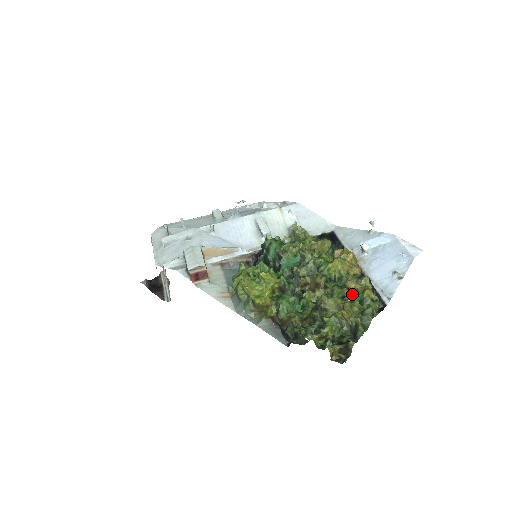
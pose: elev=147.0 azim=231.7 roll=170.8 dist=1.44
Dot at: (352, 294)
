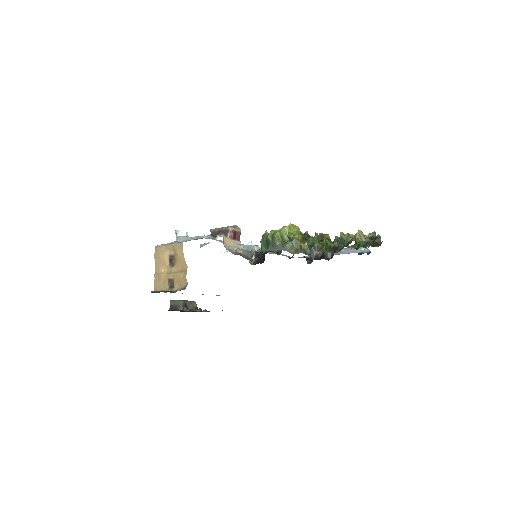
Dot at: occluded
